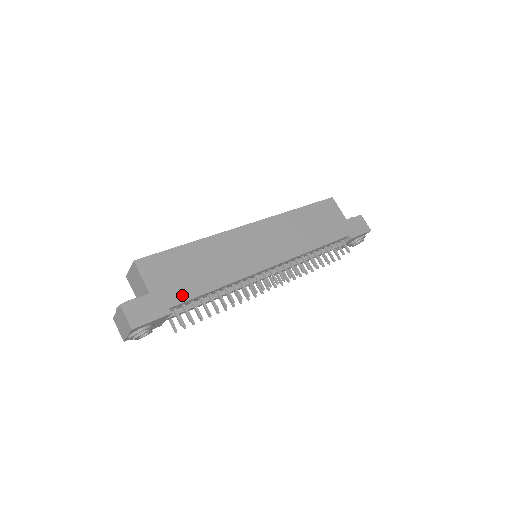
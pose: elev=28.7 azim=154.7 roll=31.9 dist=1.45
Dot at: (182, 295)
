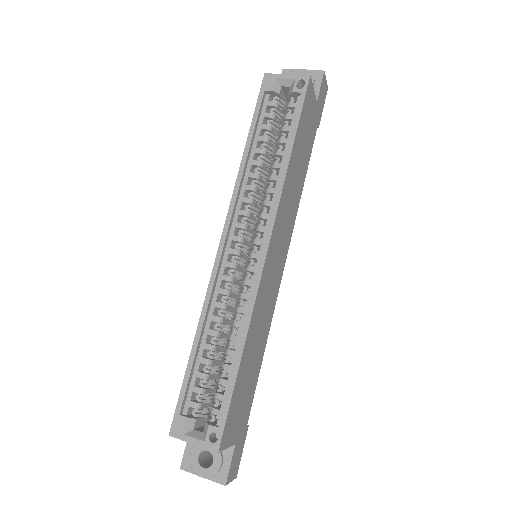
Dot at: (250, 404)
